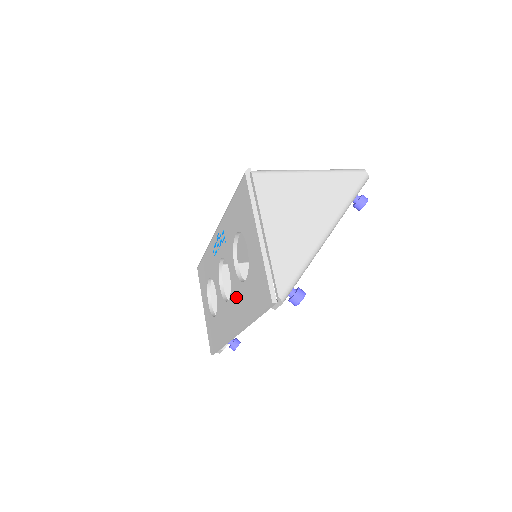
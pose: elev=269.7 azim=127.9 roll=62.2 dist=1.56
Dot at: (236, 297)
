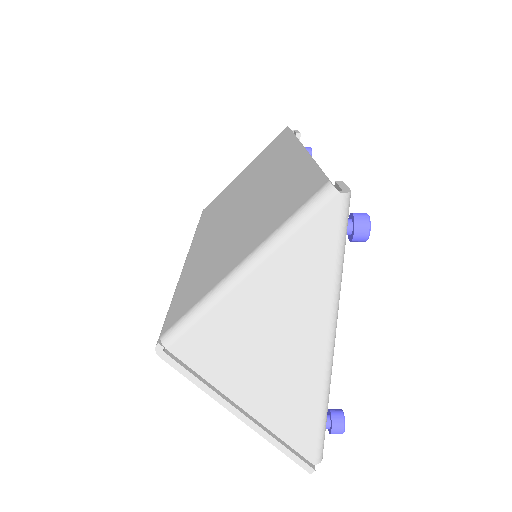
Dot at: occluded
